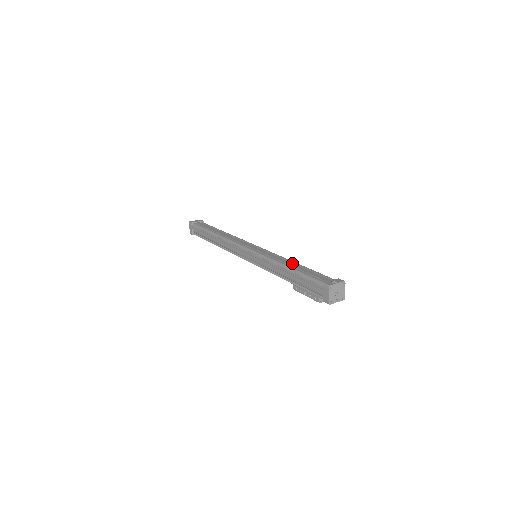
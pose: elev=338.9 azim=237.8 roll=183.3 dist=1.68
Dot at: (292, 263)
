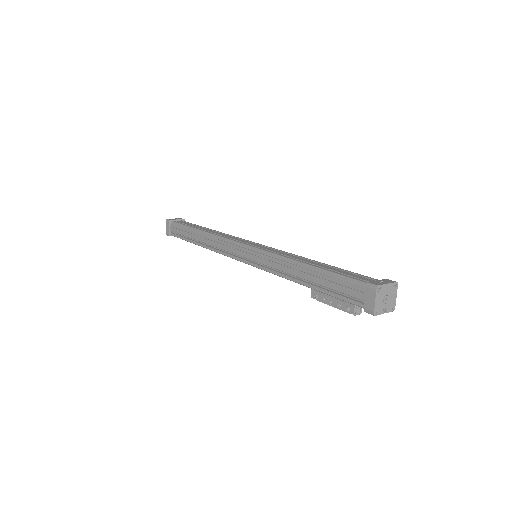
Dot at: (311, 261)
